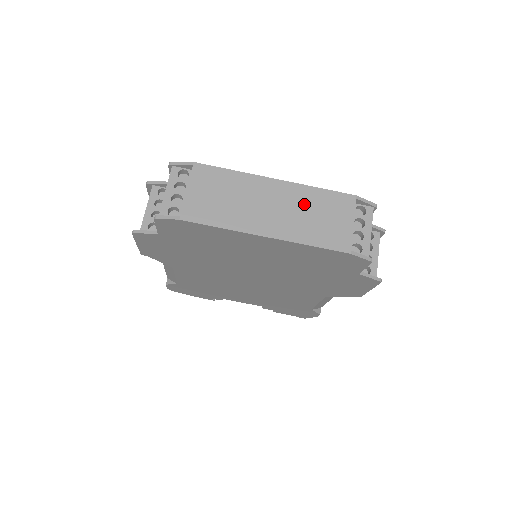
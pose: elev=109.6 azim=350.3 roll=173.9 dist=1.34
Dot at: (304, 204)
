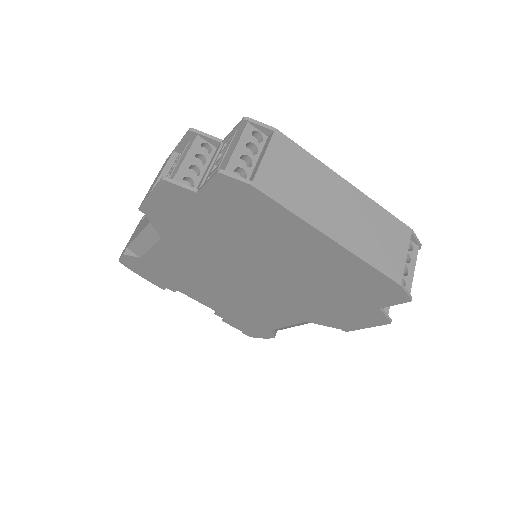
Dot at: (369, 219)
